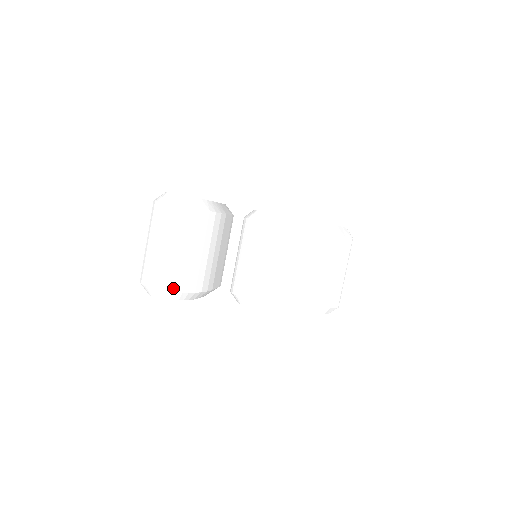
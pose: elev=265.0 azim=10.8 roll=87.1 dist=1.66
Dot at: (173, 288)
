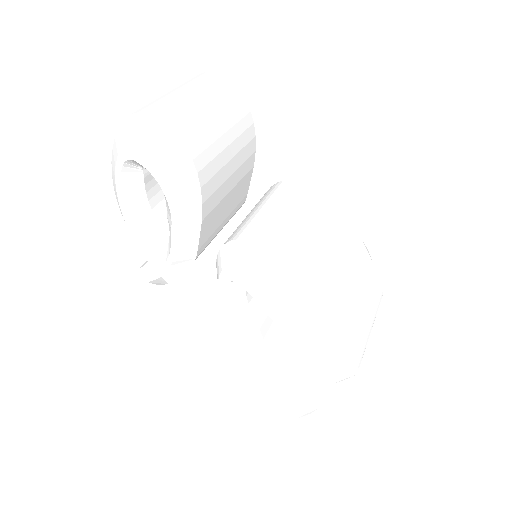
Dot at: (179, 132)
